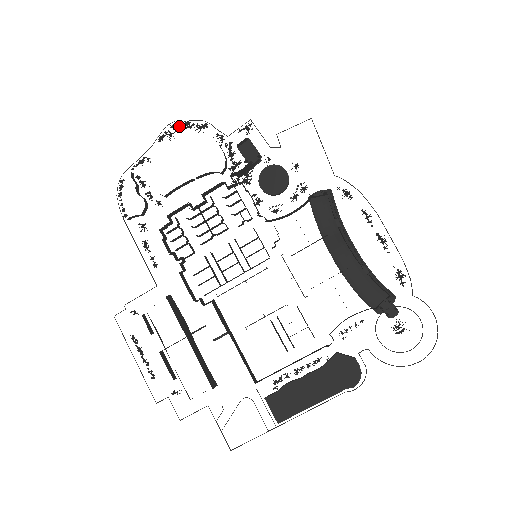
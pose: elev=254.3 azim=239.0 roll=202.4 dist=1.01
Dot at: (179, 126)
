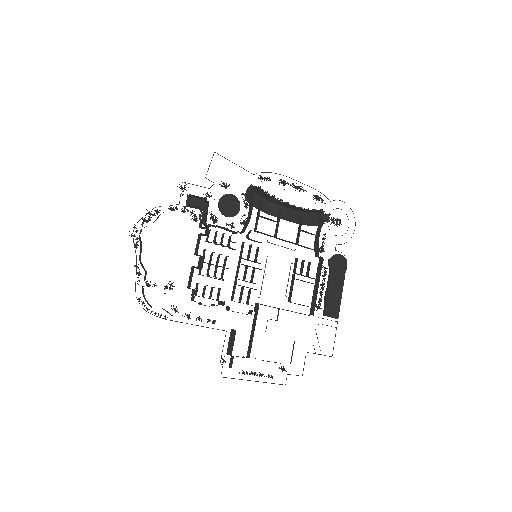
Dot at: occluded
